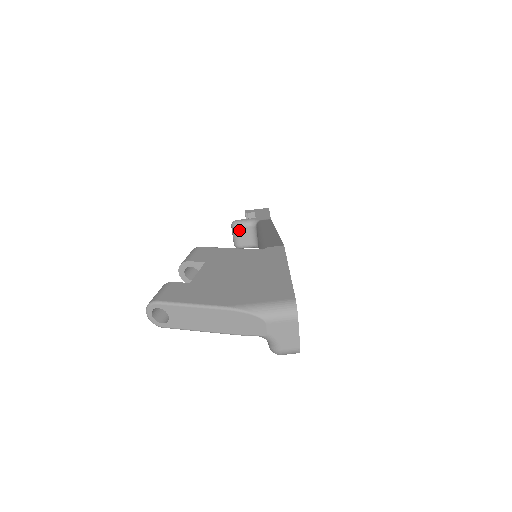
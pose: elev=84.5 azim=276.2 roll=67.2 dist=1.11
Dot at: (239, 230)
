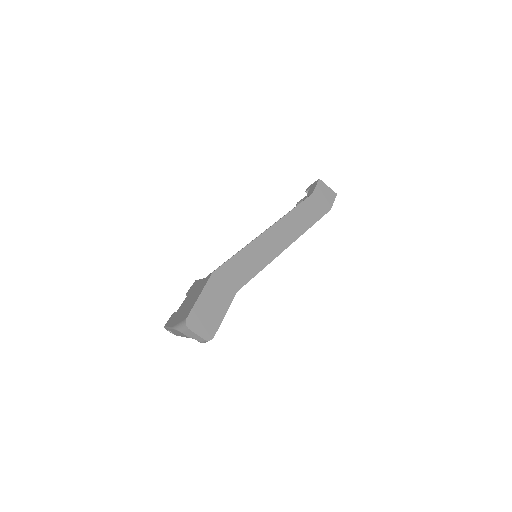
Dot at: occluded
